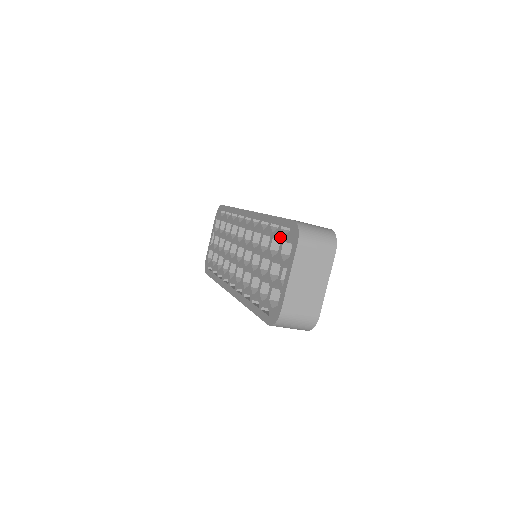
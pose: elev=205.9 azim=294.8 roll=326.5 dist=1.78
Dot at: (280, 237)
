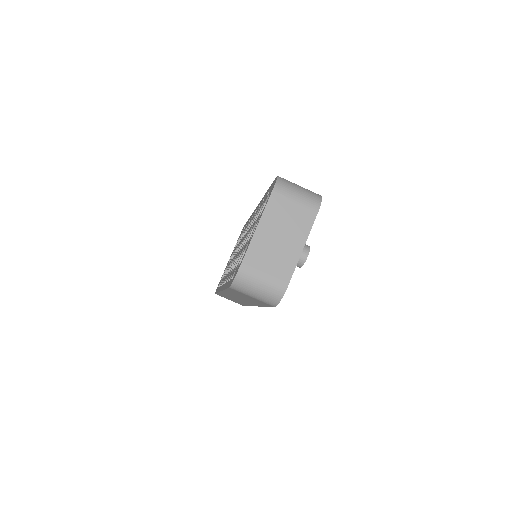
Dot at: (264, 201)
